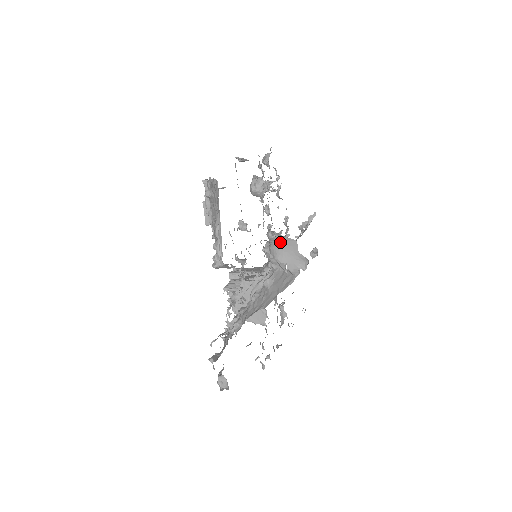
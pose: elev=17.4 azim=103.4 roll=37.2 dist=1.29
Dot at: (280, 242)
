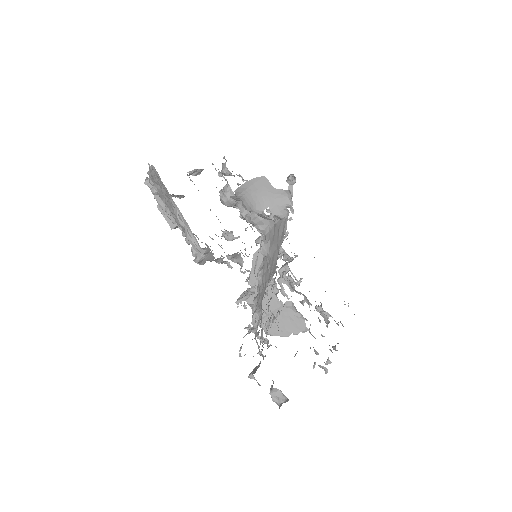
Dot at: (249, 189)
